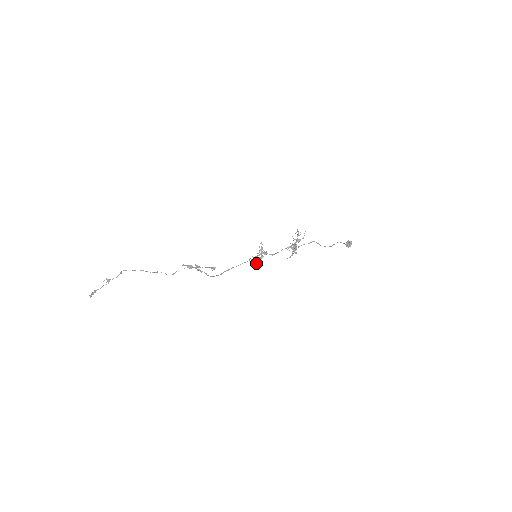
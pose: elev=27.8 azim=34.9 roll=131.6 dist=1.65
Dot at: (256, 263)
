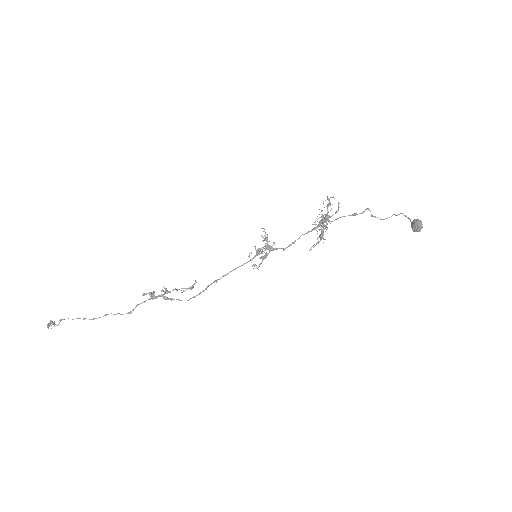
Dot at: occluded
